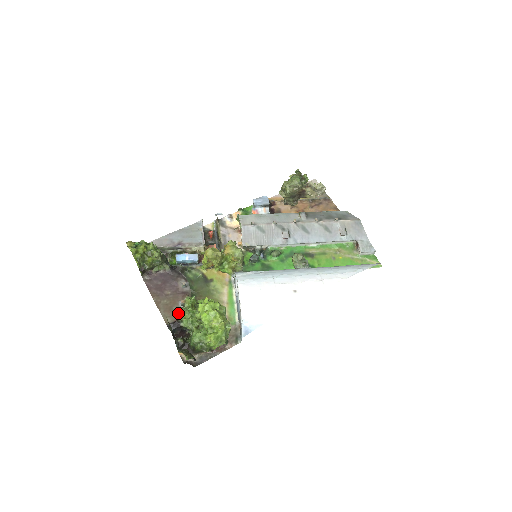
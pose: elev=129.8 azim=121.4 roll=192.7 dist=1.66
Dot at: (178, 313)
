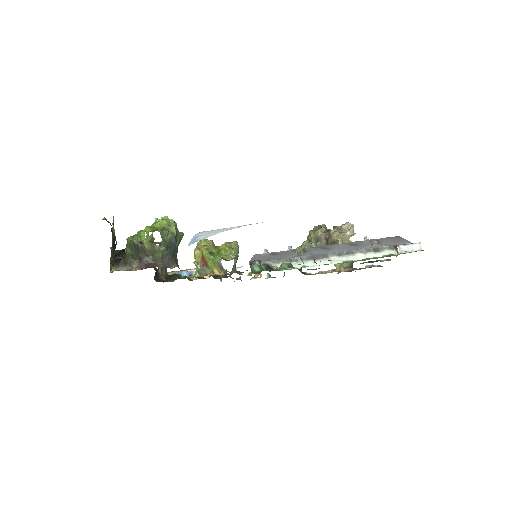
Dot at: occluded
